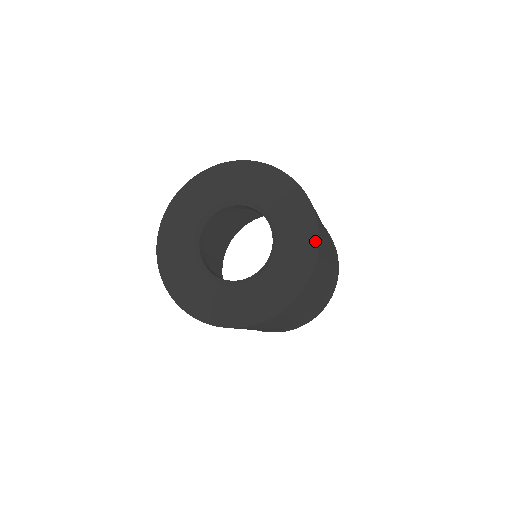
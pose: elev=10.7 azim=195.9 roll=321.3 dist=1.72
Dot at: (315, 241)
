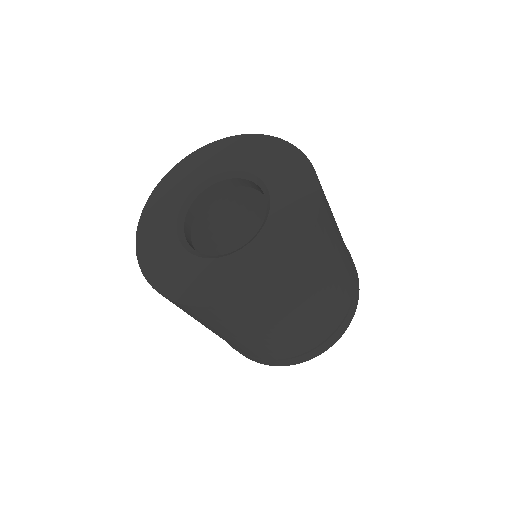
Dot at: (304, 161)
